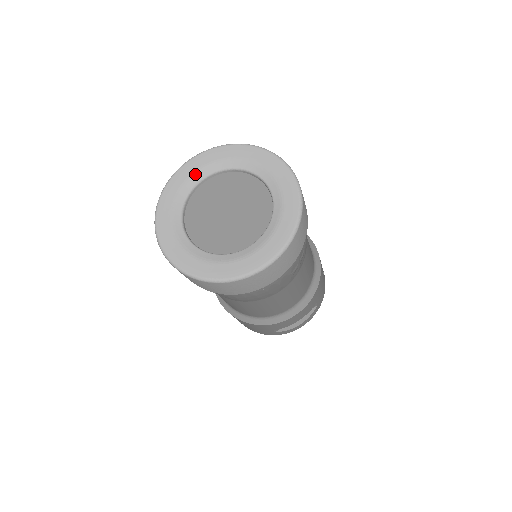
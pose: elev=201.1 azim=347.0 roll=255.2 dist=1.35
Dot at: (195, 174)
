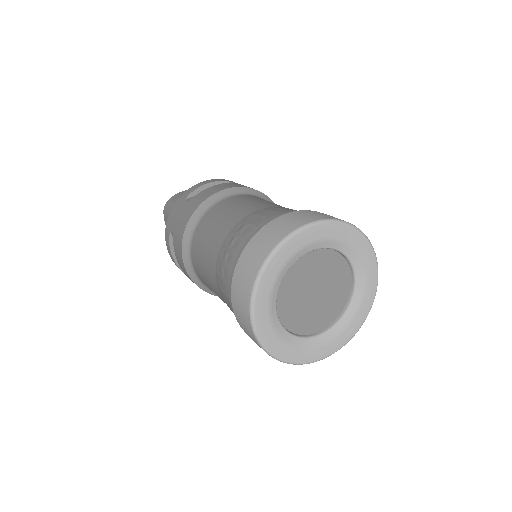
Dot at: (303, 249)
